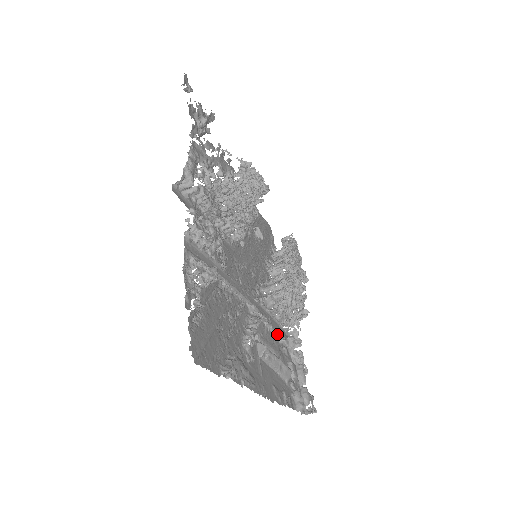
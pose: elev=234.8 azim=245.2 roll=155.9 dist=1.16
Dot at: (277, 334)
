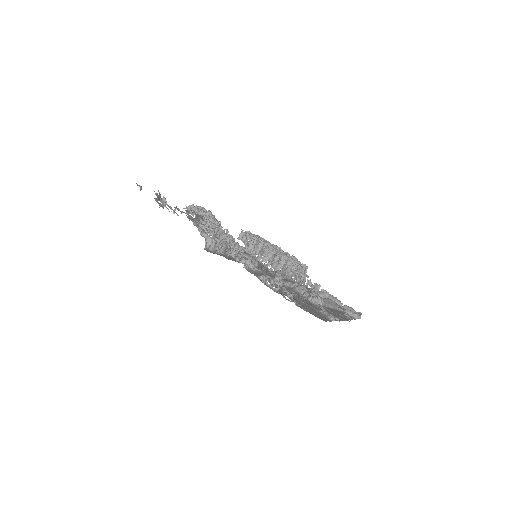
Dot at: occluded
